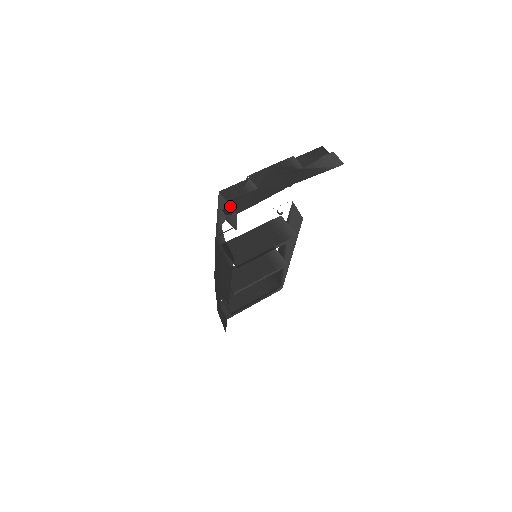
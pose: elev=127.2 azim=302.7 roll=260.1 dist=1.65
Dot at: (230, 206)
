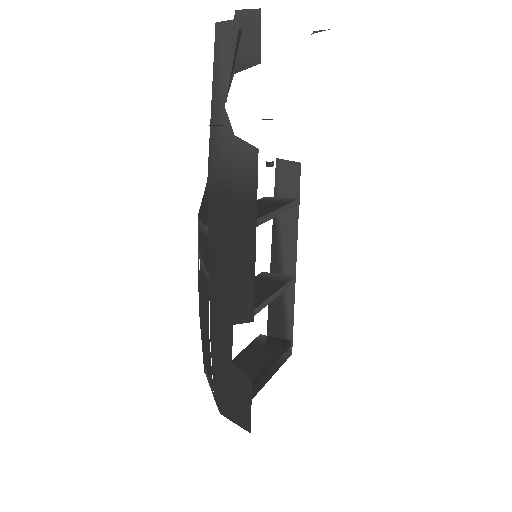
Dot at: (244, 14)
